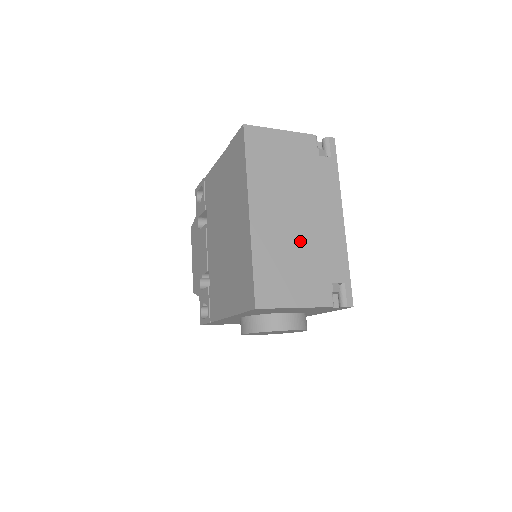
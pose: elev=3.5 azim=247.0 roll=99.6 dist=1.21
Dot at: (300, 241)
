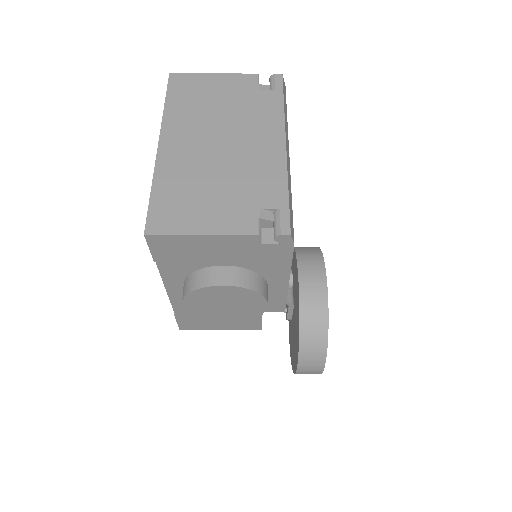
Dot at: (220, 167)
